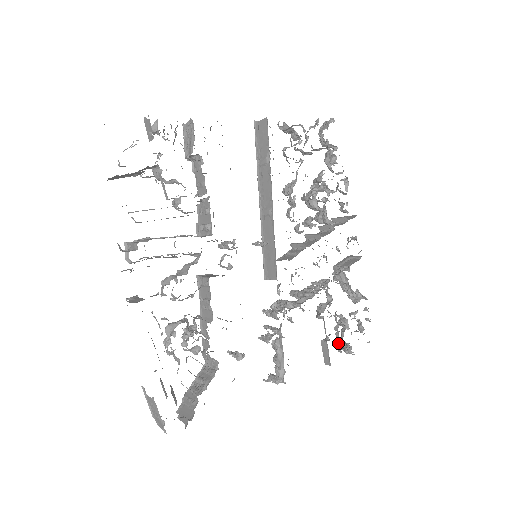
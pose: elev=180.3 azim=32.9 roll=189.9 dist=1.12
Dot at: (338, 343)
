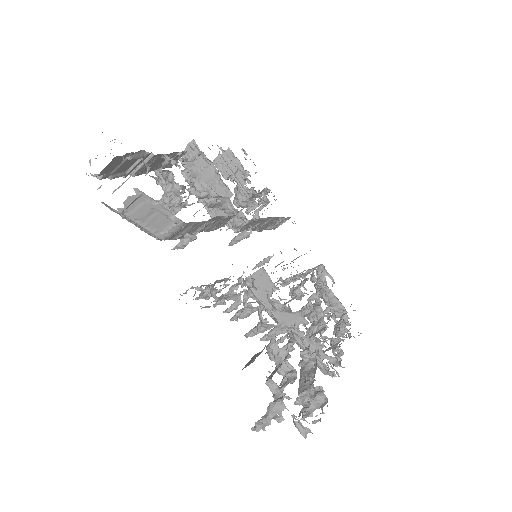
Dot at: (273, 373)
